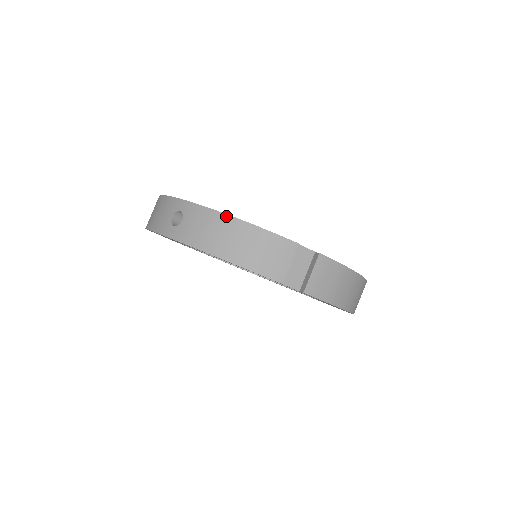
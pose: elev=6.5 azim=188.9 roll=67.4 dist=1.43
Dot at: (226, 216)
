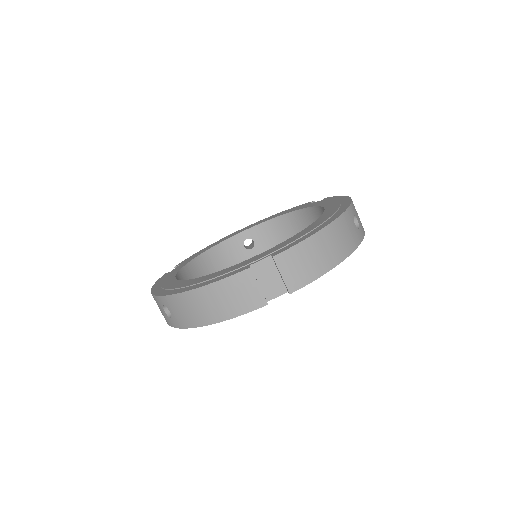
Dot at: (187, 293)
